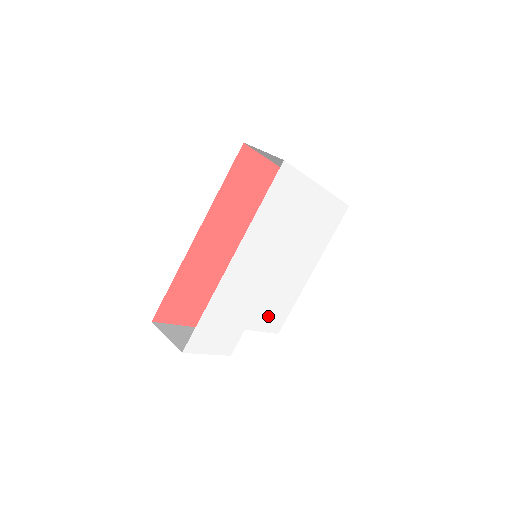
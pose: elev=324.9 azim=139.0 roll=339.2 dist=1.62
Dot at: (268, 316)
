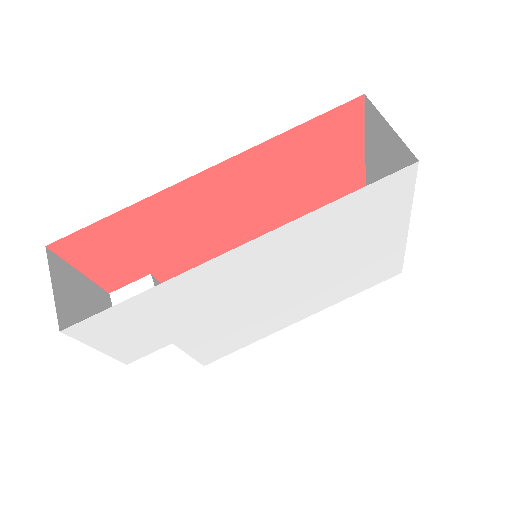
Dot at: (212, 341)
